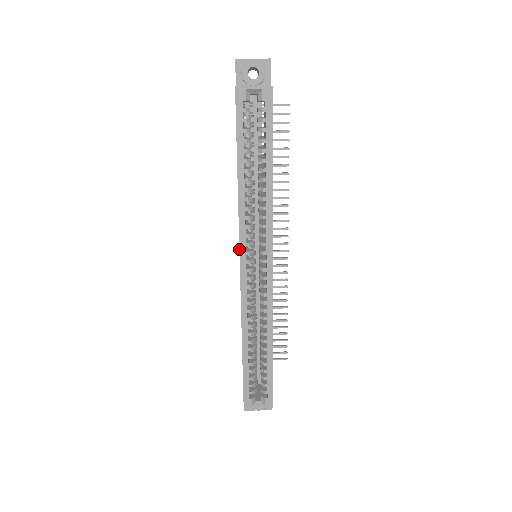
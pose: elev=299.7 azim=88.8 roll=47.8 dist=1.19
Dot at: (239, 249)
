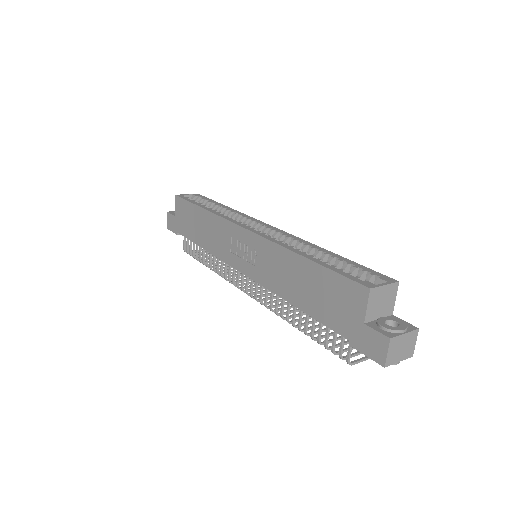
Dot at: (235, 224)
